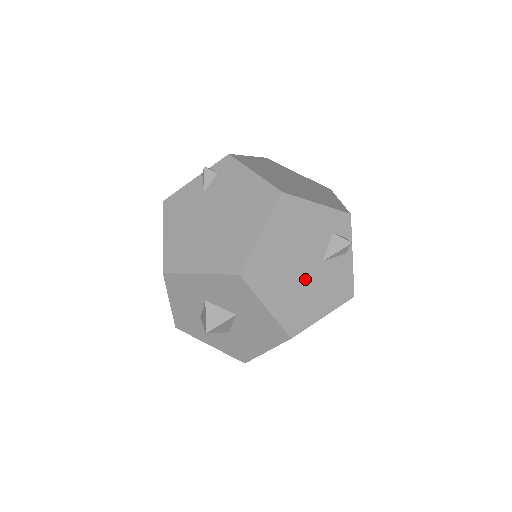
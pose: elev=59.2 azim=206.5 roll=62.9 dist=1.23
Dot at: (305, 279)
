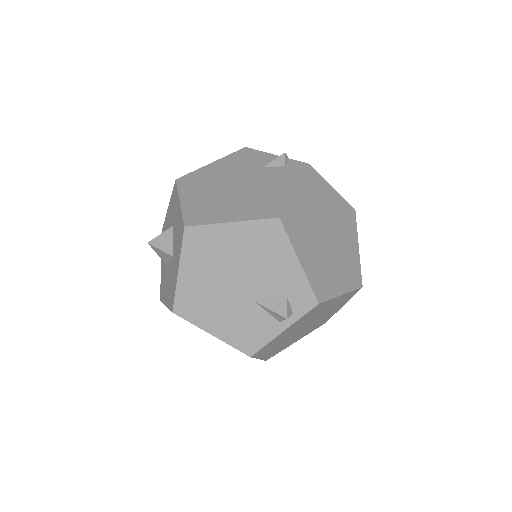
Dot at: (227, 293)
